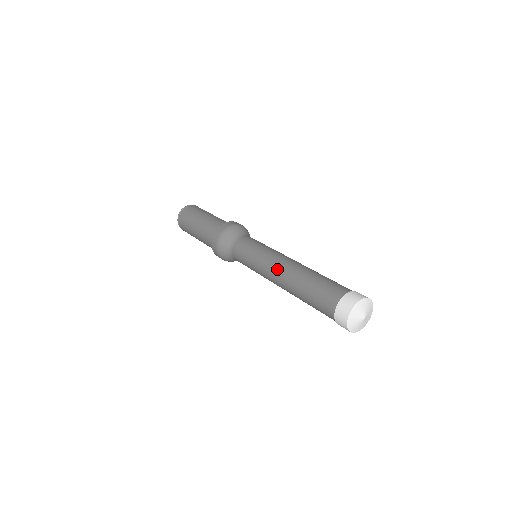
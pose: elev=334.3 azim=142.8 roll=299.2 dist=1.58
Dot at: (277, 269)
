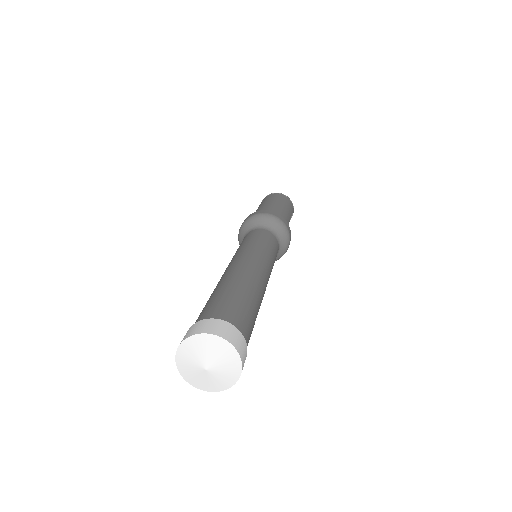
Dot at: (246, 261)
